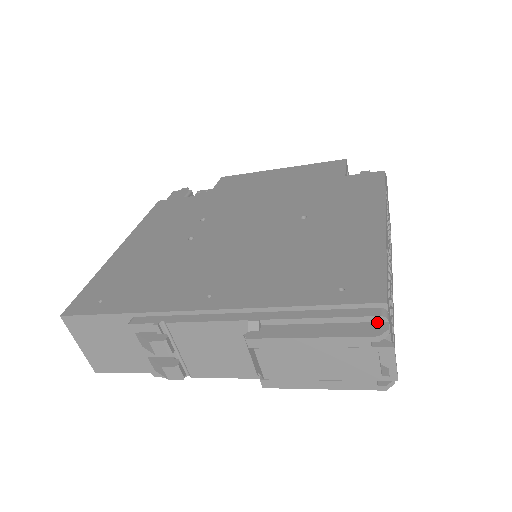
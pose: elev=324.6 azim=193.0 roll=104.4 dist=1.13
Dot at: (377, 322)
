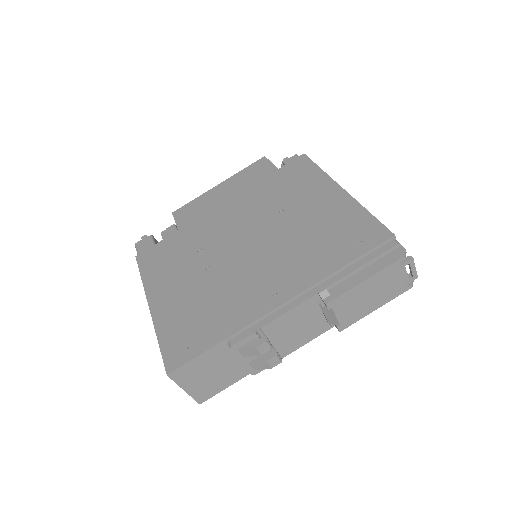
Dot at: (395, 249)
